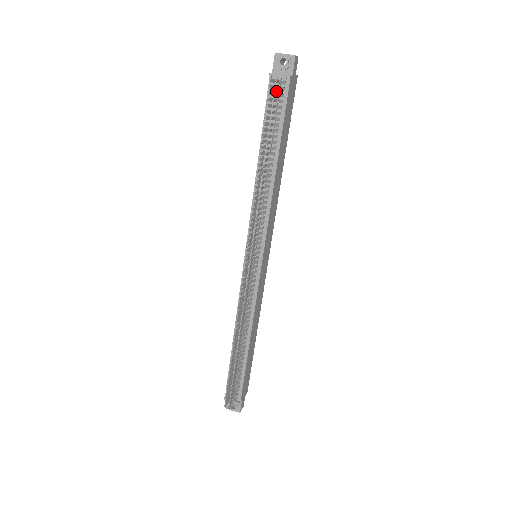
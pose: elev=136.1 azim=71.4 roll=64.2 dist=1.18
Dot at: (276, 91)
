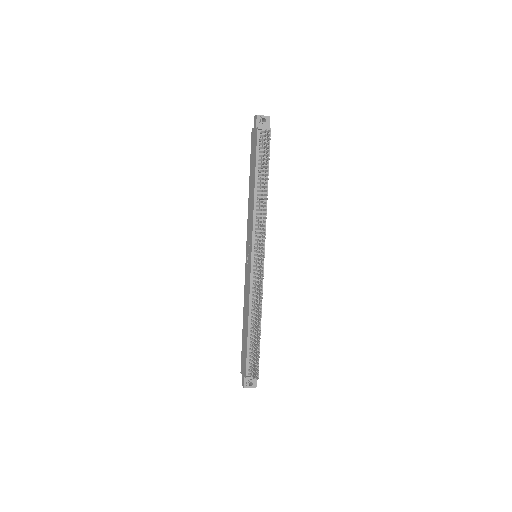
Dot at: (263, 138)
